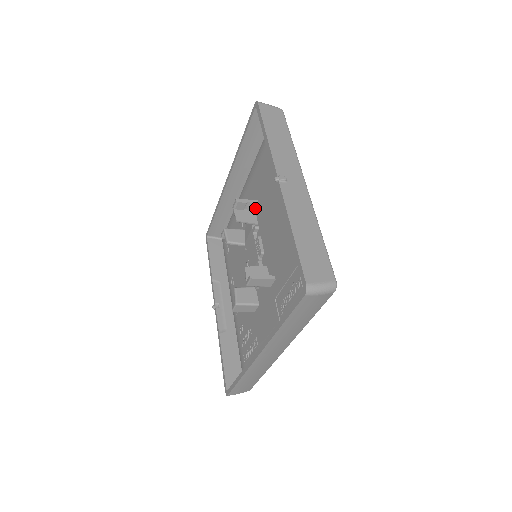
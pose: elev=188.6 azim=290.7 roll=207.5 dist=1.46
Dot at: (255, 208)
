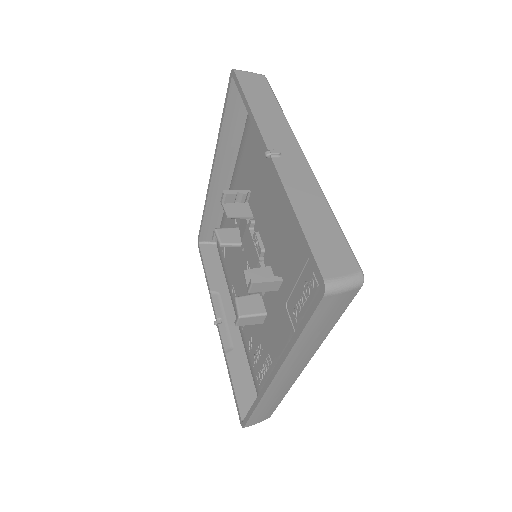
Dot at: (248, 199)
